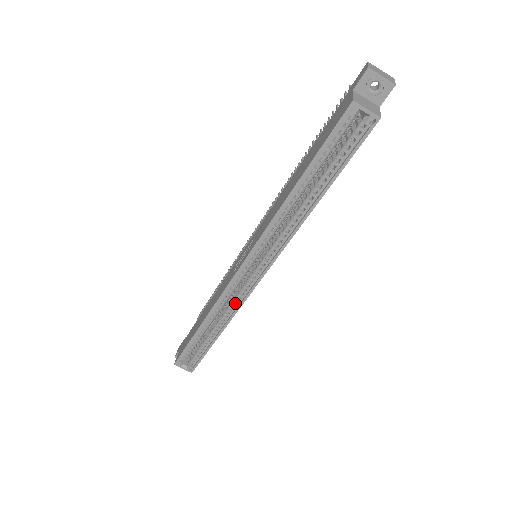
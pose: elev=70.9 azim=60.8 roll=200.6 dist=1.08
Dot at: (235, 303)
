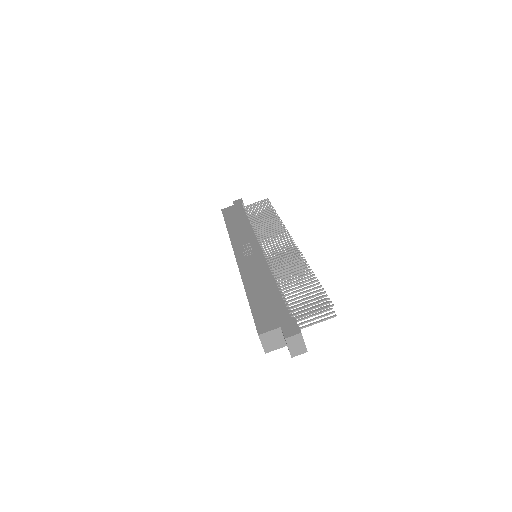
Dot at: occluded
